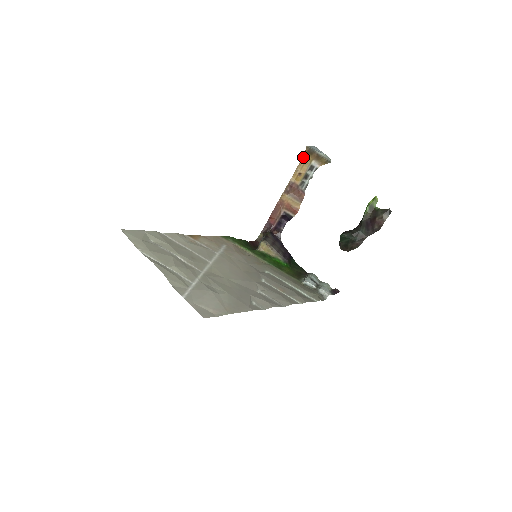
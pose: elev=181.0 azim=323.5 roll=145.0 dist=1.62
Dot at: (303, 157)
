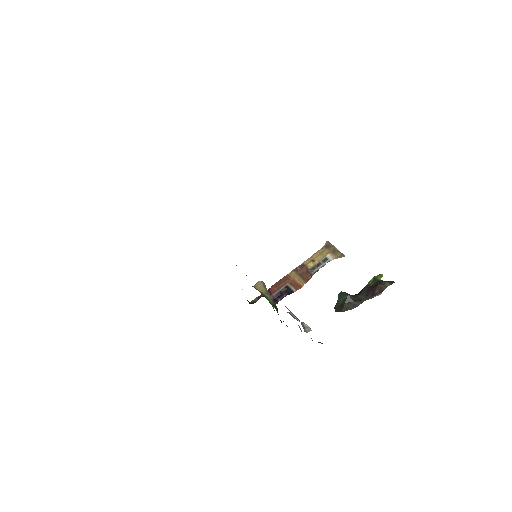
Dot at: (321, 249)
